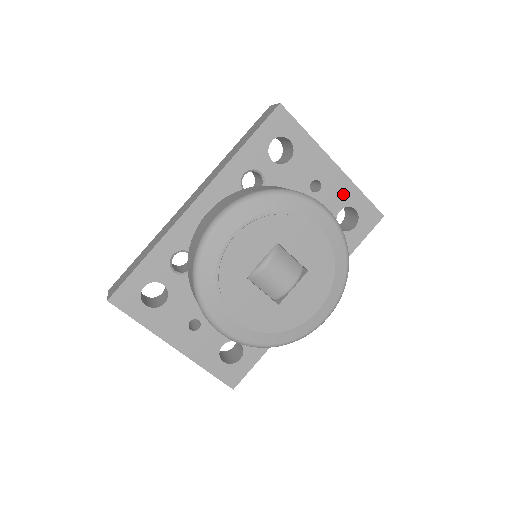
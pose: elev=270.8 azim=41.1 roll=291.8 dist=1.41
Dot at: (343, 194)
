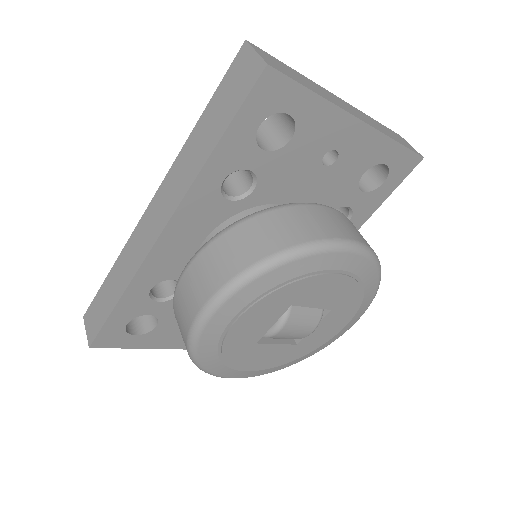
Dot at: (369, 153)
